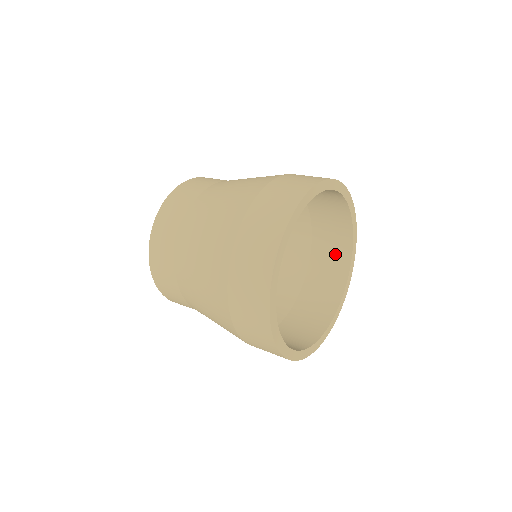
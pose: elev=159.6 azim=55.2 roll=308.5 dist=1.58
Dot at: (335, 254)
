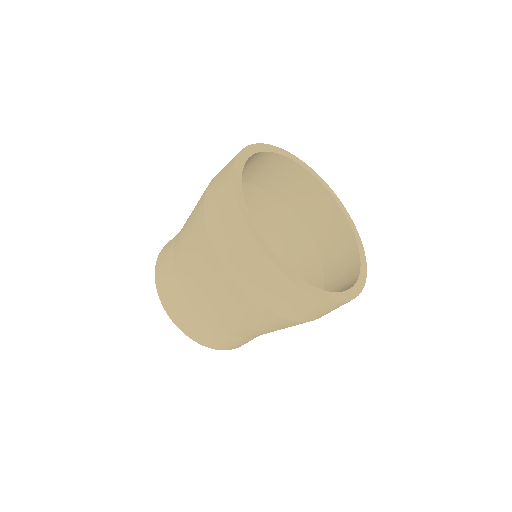
Dot at: (344, 260)
